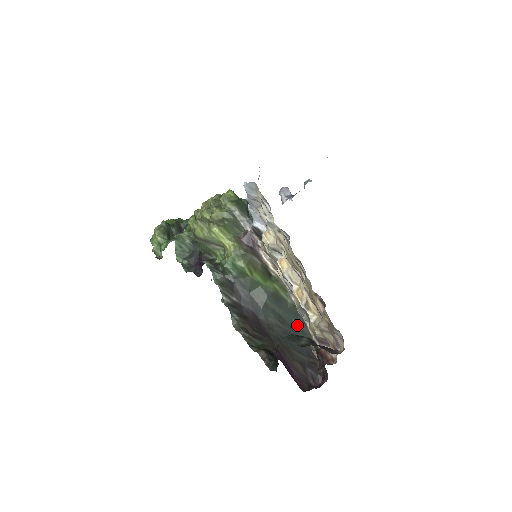
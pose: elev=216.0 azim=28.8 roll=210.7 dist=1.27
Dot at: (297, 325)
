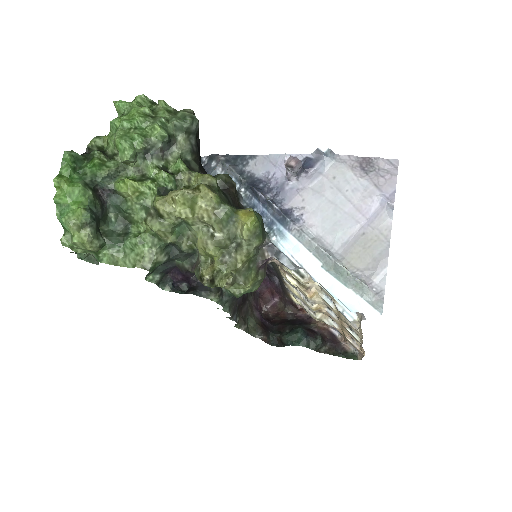
Dot at: occluded
